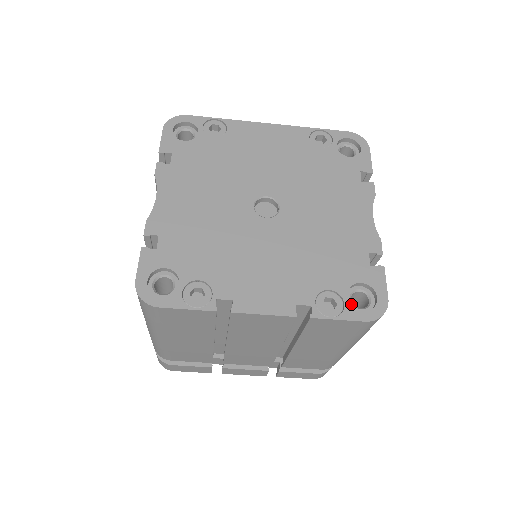
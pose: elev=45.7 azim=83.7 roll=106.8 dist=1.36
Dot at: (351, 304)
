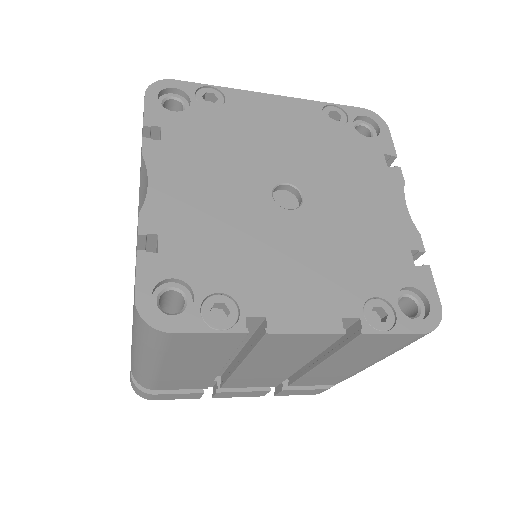
Dot at: (403, 313)
